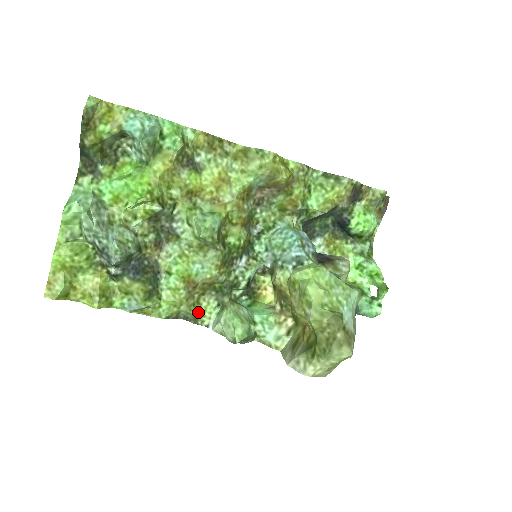
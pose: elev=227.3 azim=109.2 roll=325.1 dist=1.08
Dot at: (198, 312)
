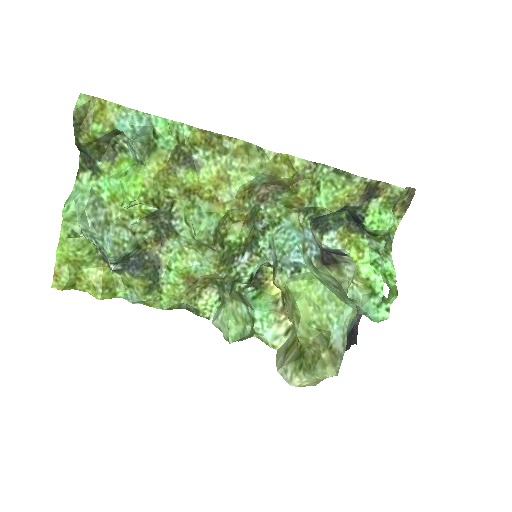
Dot at: (199, 305)
